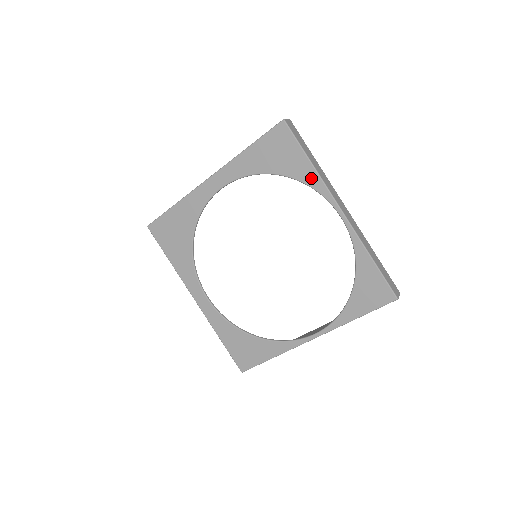
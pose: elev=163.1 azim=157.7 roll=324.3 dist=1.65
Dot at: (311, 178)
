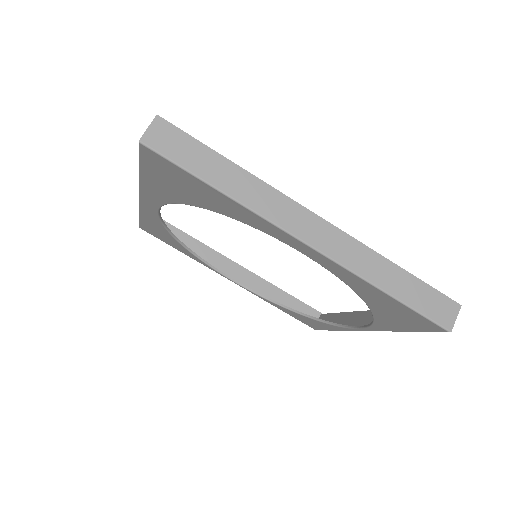
Dot at: (383, 326)
